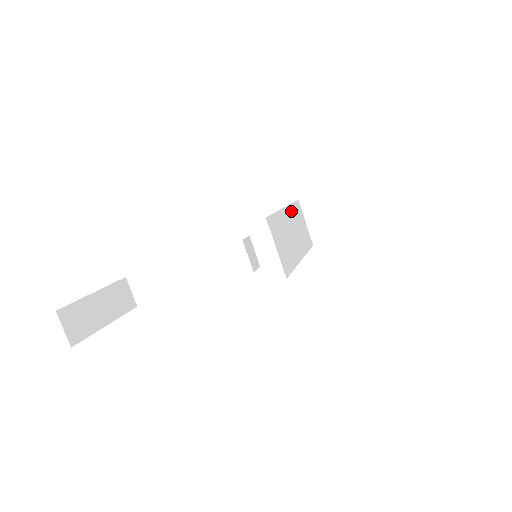
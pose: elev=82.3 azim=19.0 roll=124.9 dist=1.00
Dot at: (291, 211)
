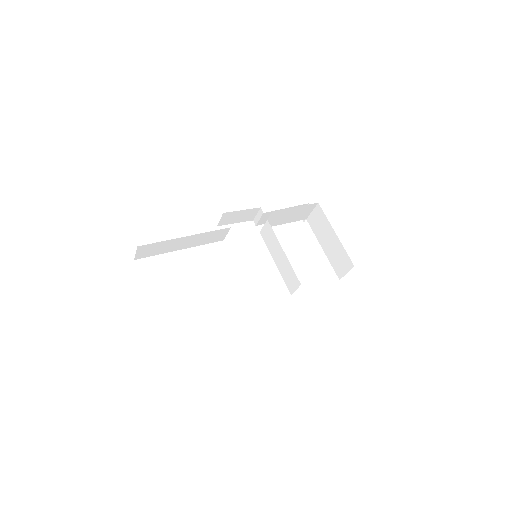
Dot at: occluded
